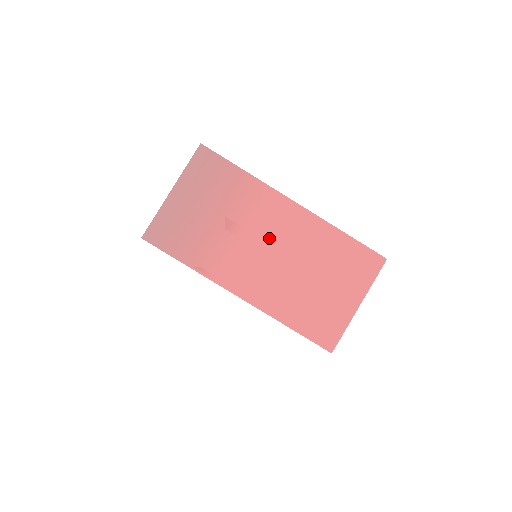
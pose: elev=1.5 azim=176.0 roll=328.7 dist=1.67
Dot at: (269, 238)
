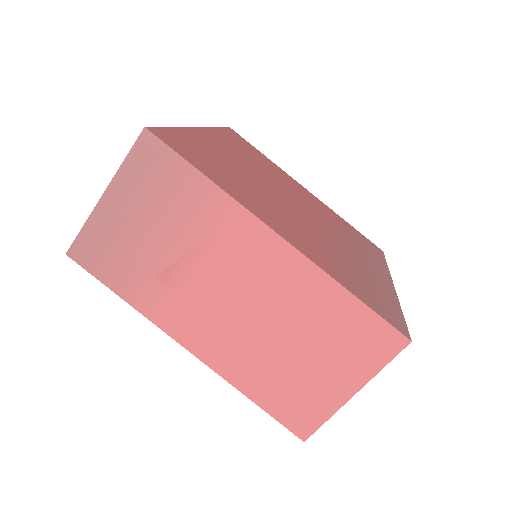
Dot at: (235, 282)
